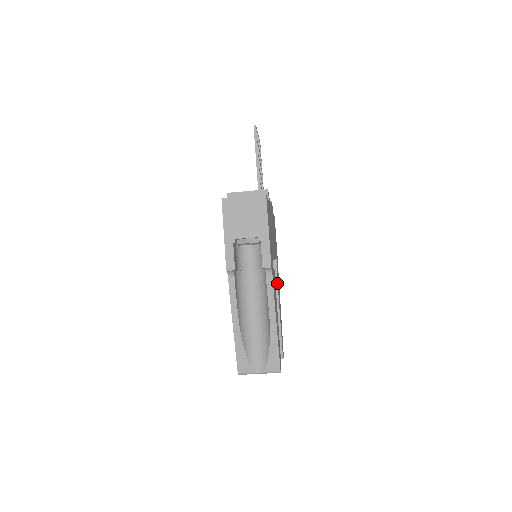
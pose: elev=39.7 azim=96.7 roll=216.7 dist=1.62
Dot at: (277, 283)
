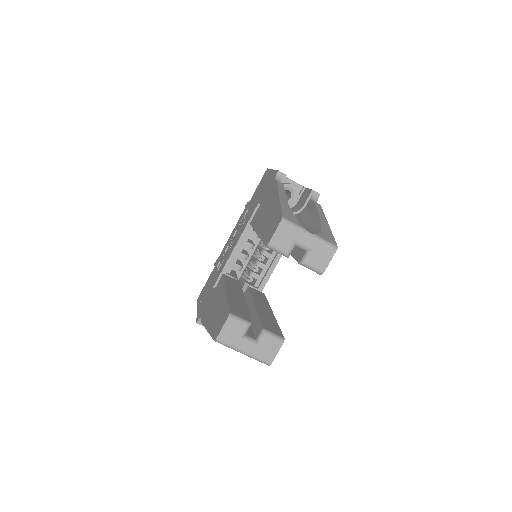
Dot at: (266, 299)
